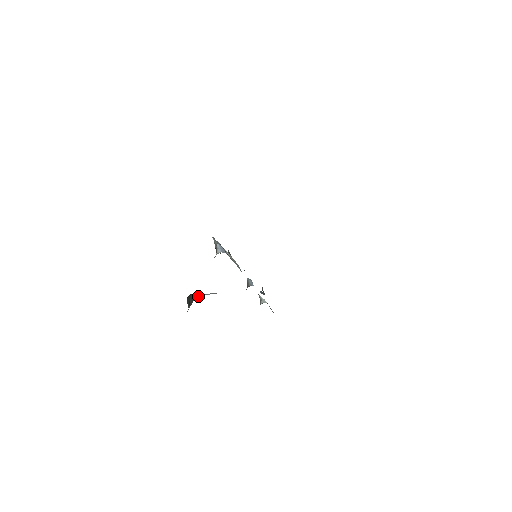
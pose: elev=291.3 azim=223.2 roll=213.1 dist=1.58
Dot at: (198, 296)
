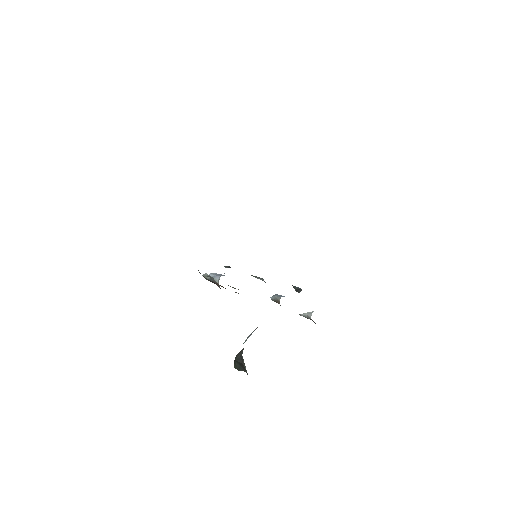
Dot at: (242, 349)
